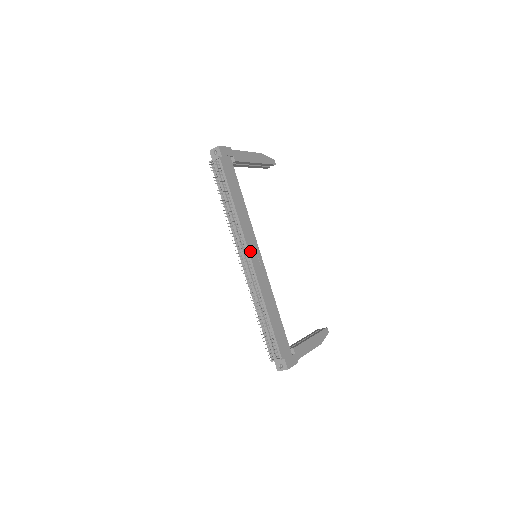
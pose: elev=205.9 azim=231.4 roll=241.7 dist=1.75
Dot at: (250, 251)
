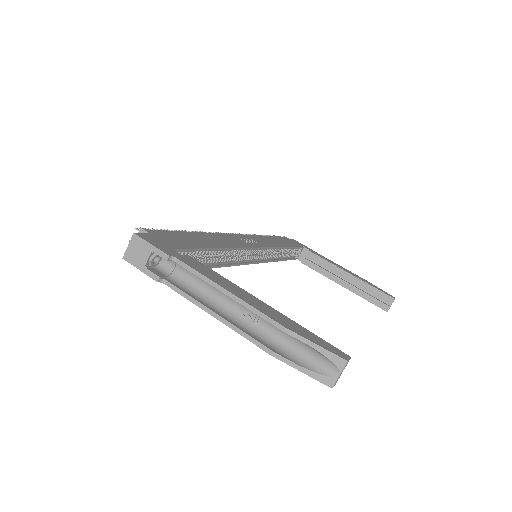
Dot at: (243, 236)
